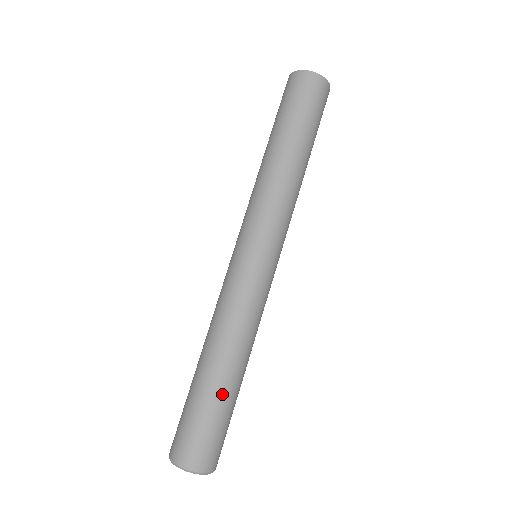
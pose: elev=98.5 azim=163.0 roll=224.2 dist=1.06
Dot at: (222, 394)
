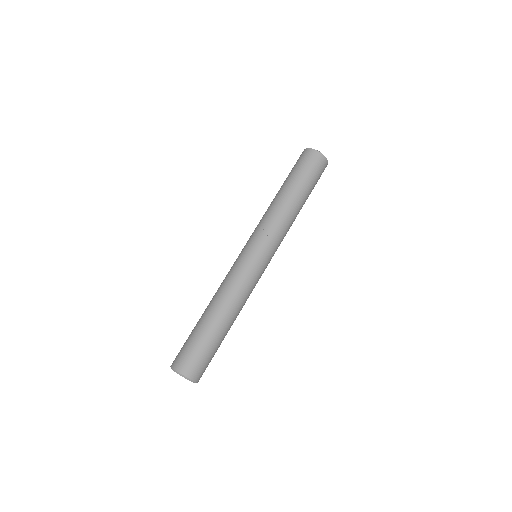
Dot at: (202, 326)
